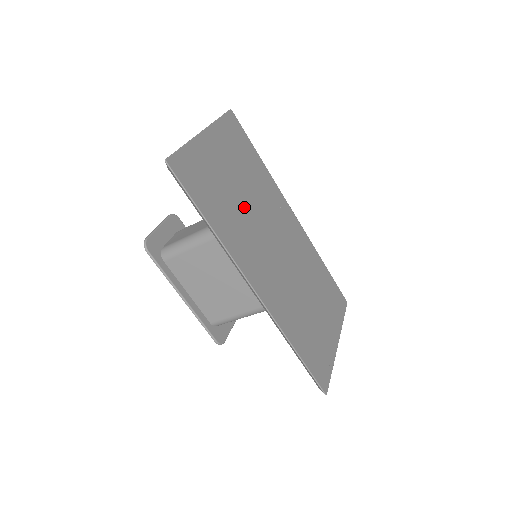
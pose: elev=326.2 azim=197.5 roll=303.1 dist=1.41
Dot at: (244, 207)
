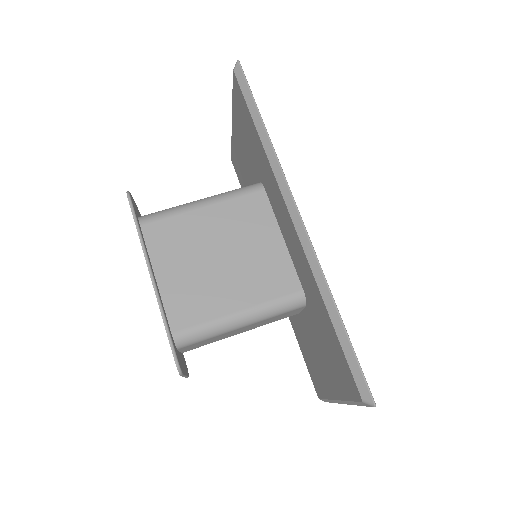
Dot at: occluded
